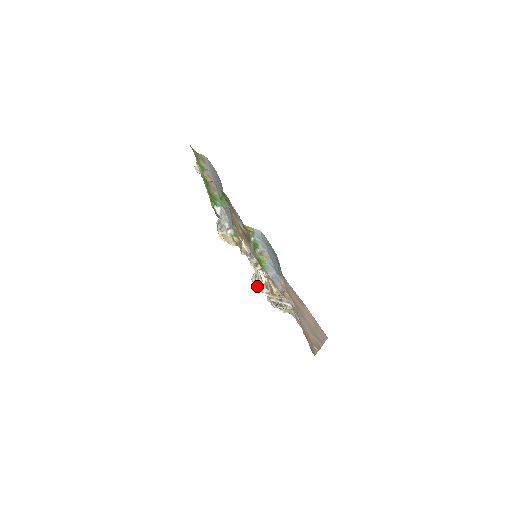
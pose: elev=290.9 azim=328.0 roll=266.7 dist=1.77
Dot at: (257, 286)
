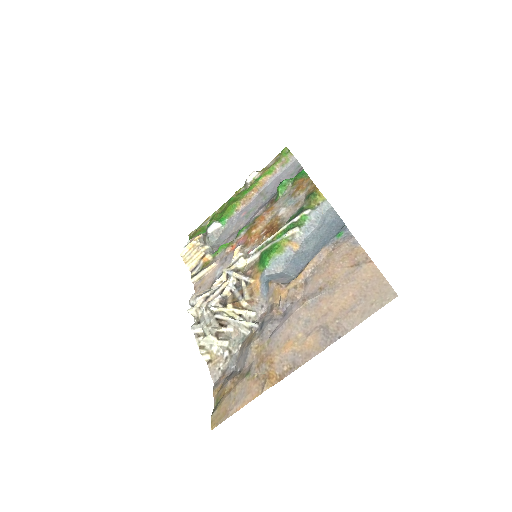
Dot at: (197, 302)
